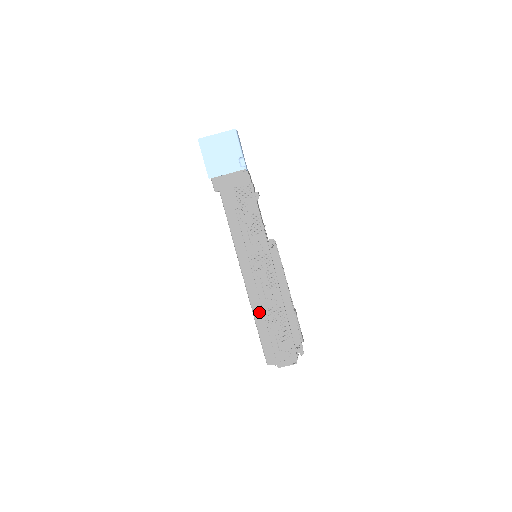
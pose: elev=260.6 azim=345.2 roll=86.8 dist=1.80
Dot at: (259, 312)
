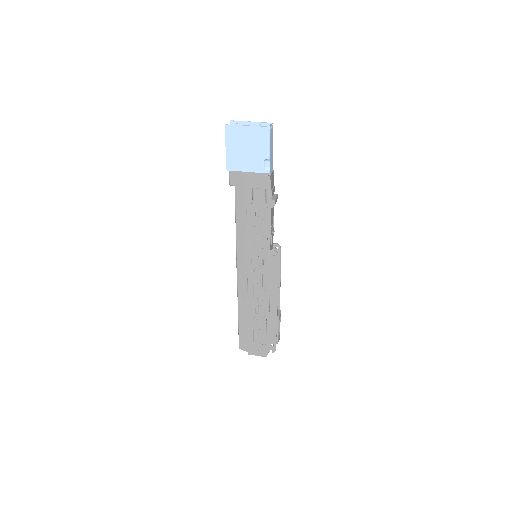
Dot at: (244, 306)
